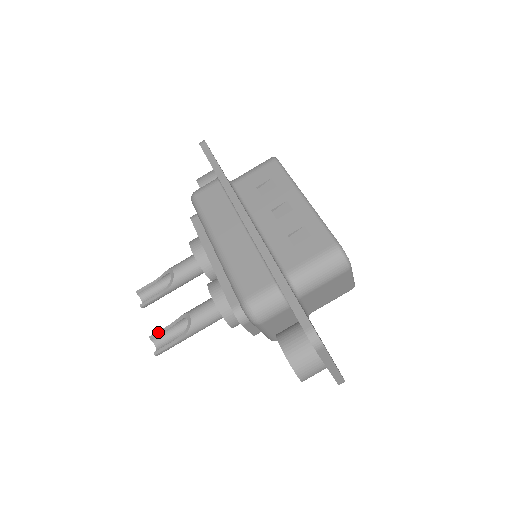
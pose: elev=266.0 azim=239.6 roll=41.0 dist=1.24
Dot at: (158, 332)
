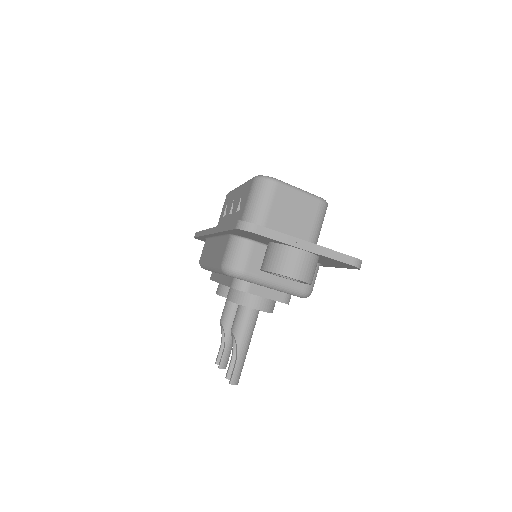
Dot at: (228, 368)
